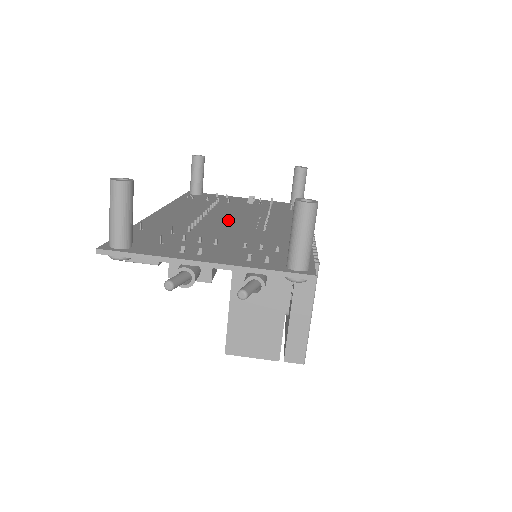
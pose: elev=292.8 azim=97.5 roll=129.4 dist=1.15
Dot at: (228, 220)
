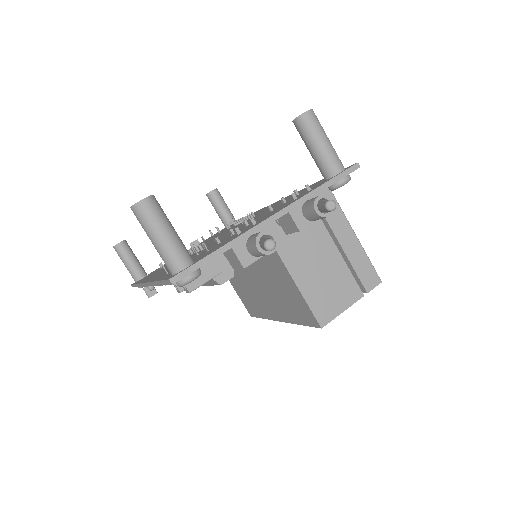
Dot at: occluded
